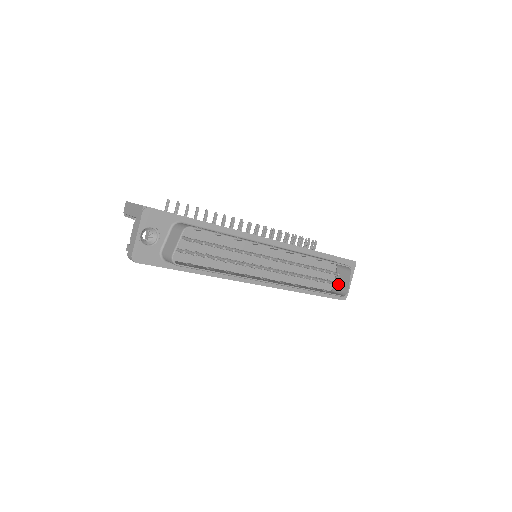
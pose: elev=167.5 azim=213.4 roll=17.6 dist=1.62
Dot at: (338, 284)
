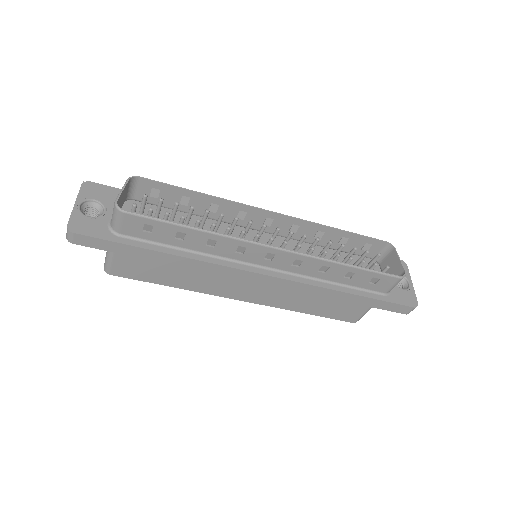
Dot at: occluded
